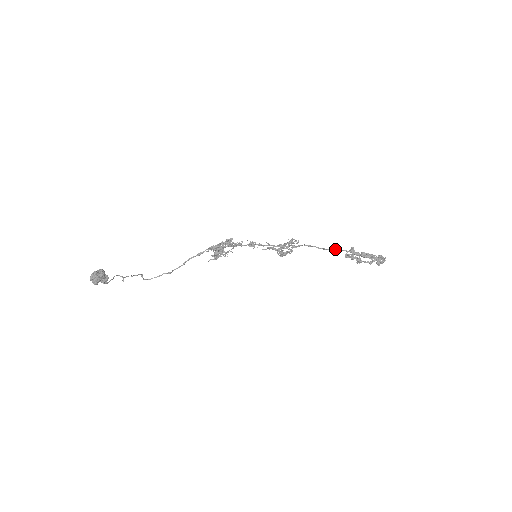
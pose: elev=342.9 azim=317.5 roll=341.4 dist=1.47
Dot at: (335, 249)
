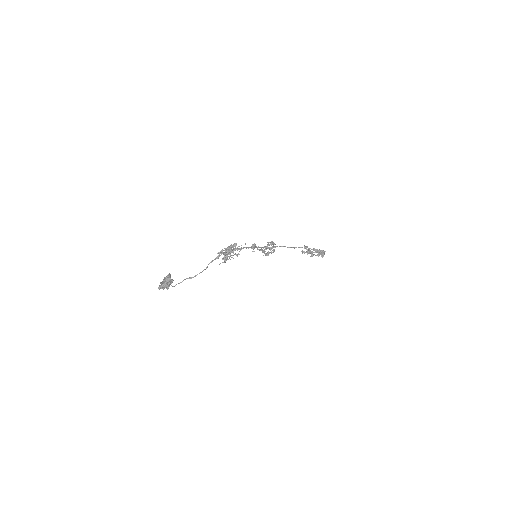
Dot at: (299, 247)
